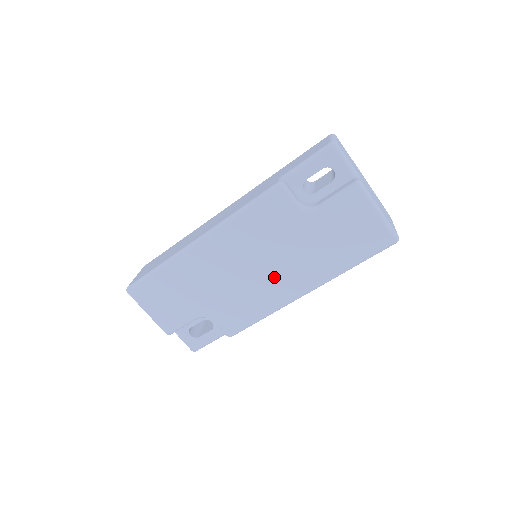
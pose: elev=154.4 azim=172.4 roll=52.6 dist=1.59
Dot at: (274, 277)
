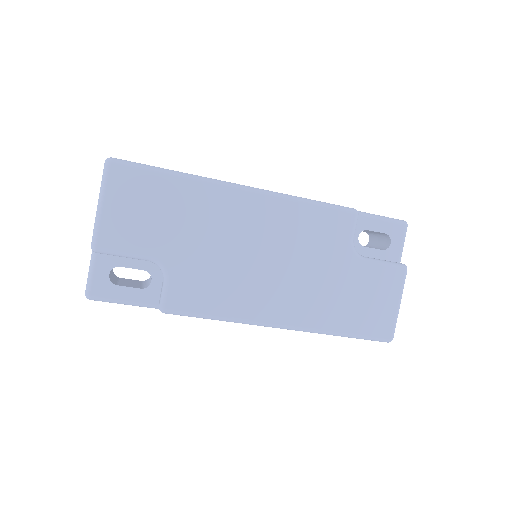
Dot at: (274, 286)
